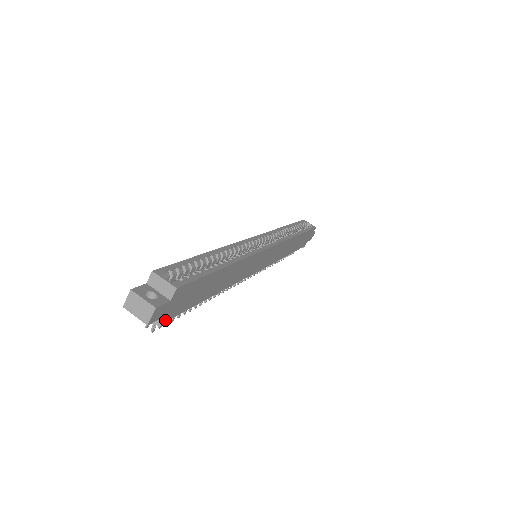
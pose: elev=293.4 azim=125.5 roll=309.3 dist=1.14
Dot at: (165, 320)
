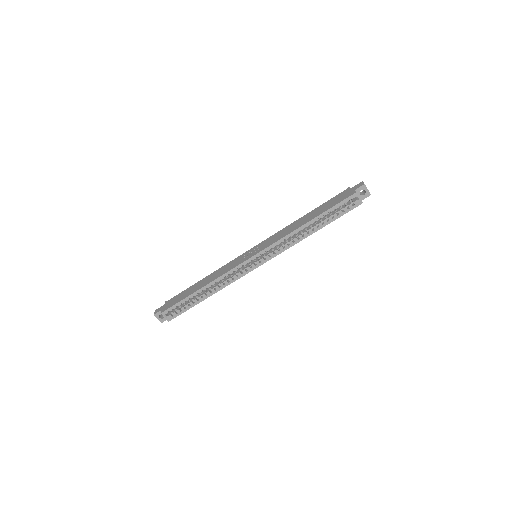
Dot at: occluded
